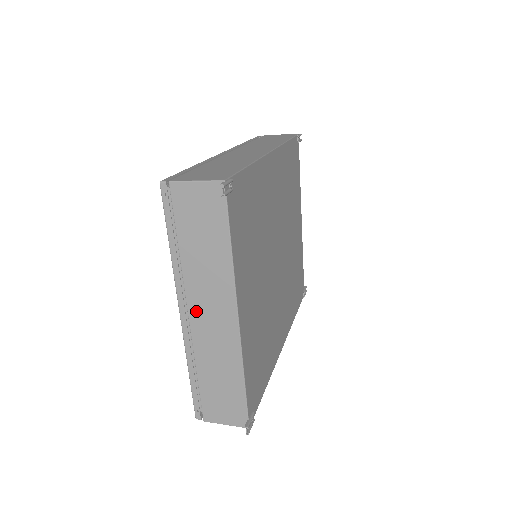
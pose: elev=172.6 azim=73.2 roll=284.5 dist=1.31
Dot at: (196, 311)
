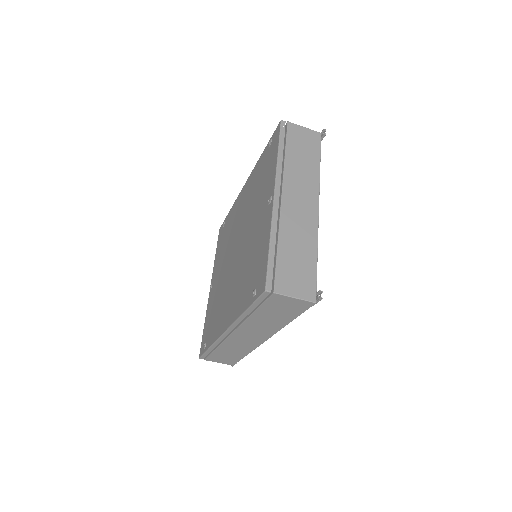
Dot at: (289, 196)
